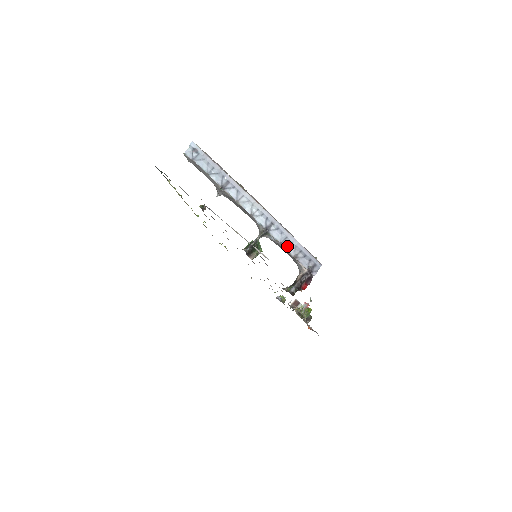
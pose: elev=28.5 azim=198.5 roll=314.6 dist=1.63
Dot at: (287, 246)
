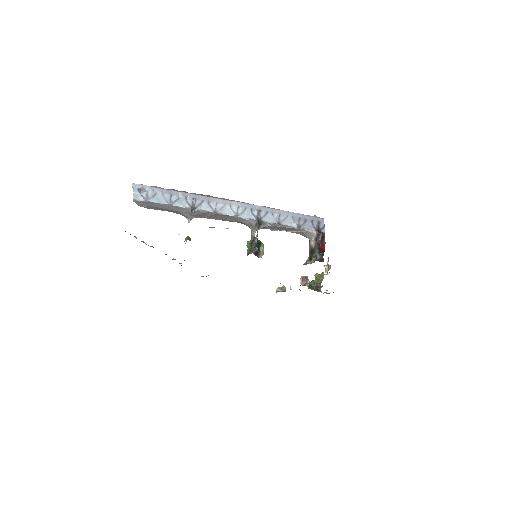
Dot at: (285, 222)
